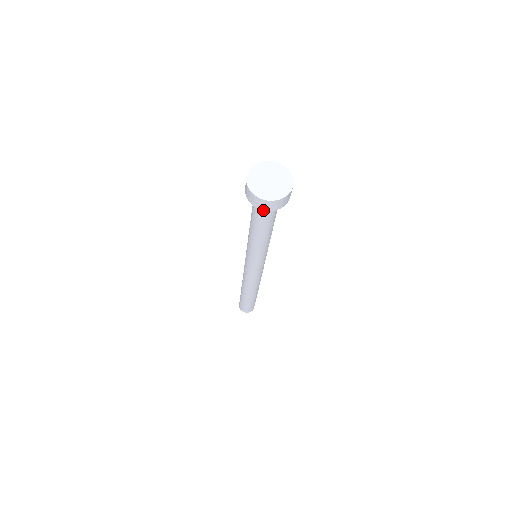
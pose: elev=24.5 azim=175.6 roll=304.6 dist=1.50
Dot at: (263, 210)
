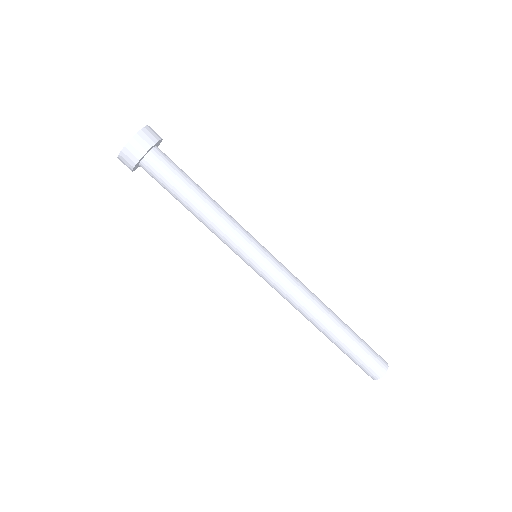
Dot at: (132, 170)
